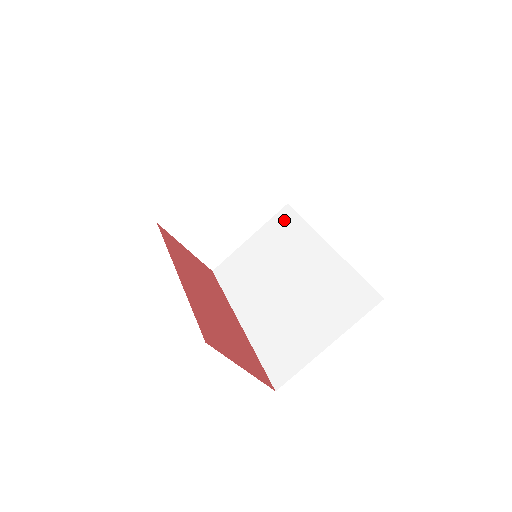
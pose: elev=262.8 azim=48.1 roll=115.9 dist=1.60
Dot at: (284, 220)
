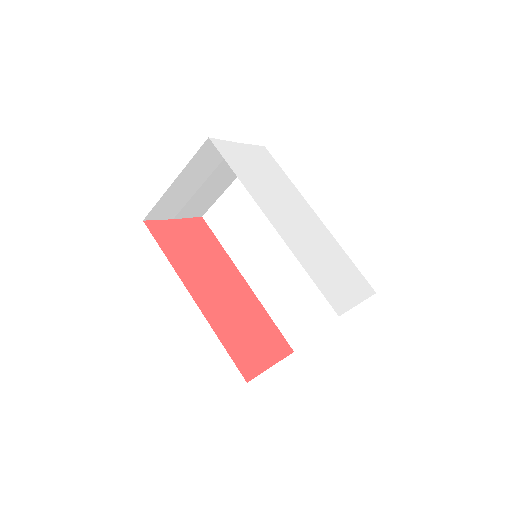
Dot at: occluded
